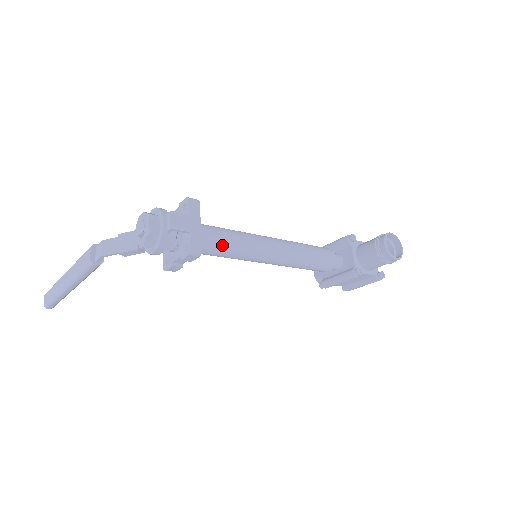
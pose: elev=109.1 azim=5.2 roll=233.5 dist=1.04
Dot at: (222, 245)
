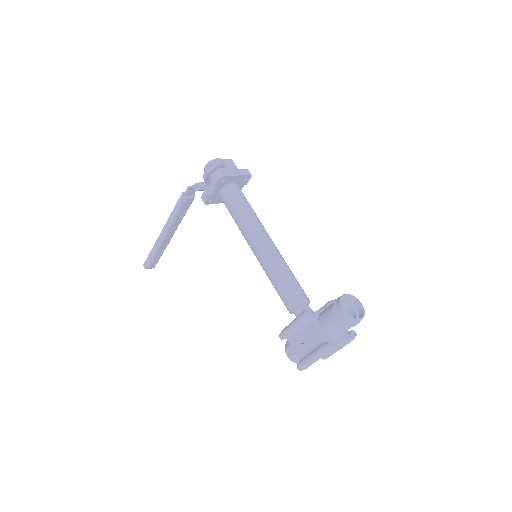
Dot at: (239, 203)
